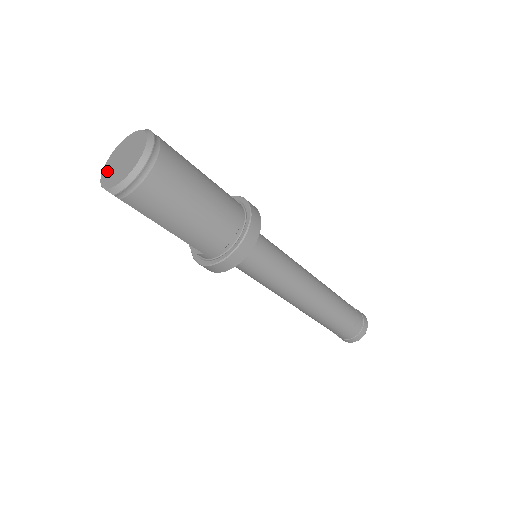
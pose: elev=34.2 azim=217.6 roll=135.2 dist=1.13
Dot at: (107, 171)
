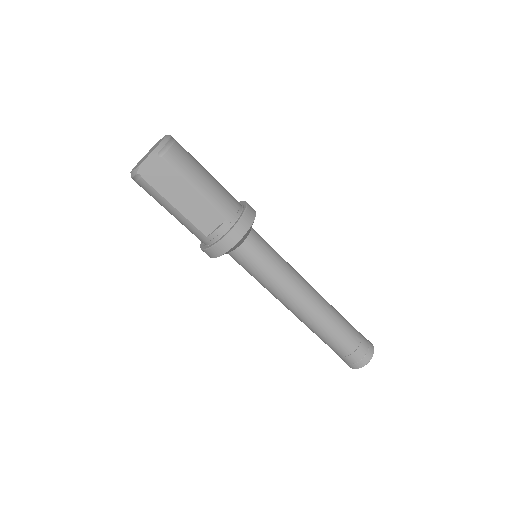
Dot at: occluded
